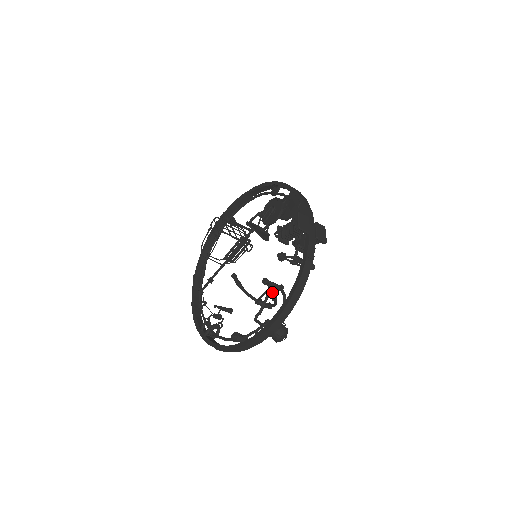
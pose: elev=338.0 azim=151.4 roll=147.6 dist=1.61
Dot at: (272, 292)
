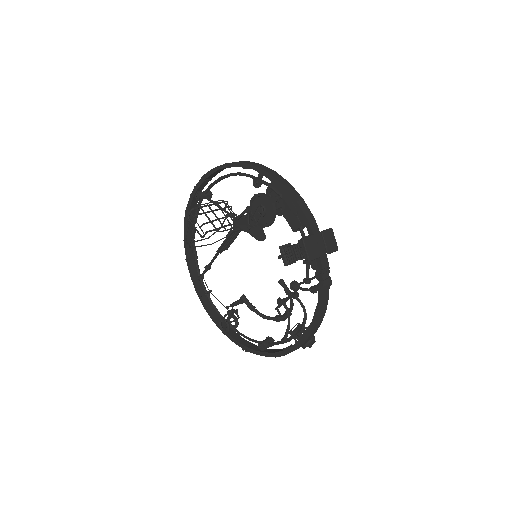
Dot at: (283, 285)
